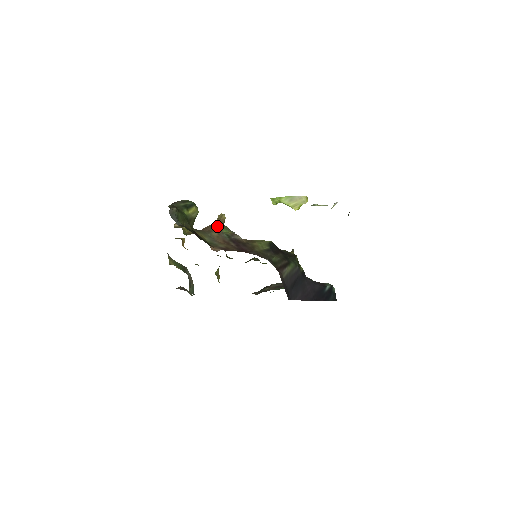
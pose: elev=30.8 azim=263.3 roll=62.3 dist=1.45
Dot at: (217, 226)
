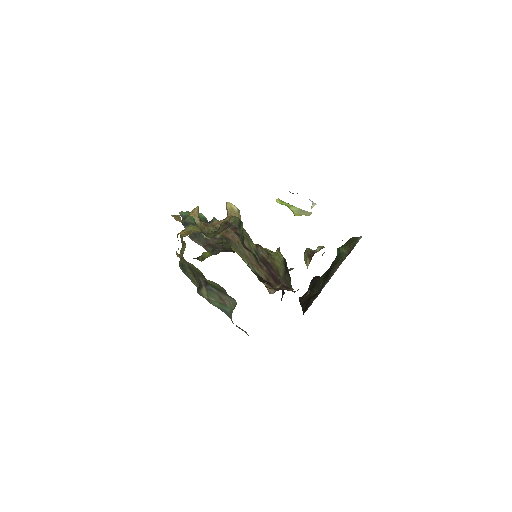
Dot at: (244, 236)
